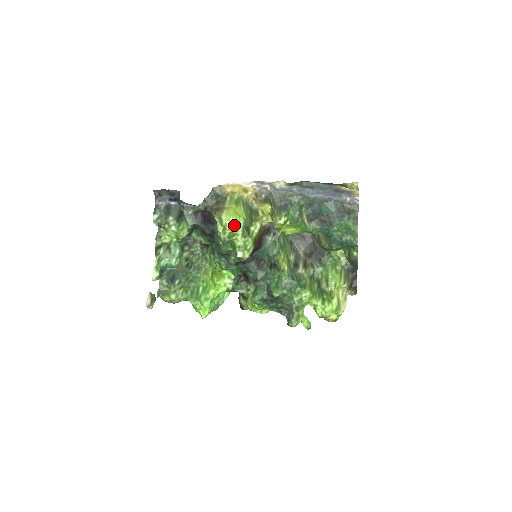
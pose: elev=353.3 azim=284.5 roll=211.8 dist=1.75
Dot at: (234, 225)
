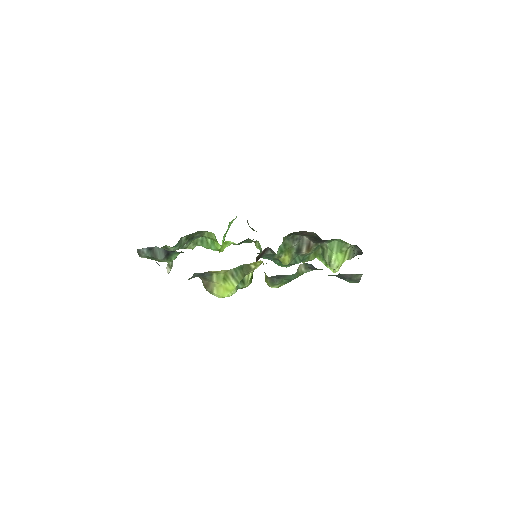
Dot at: occluded
